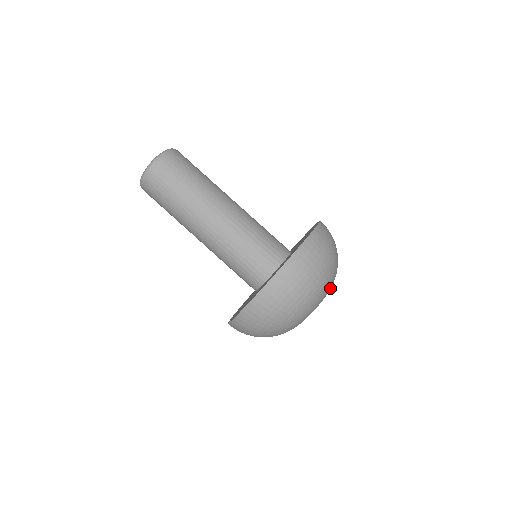
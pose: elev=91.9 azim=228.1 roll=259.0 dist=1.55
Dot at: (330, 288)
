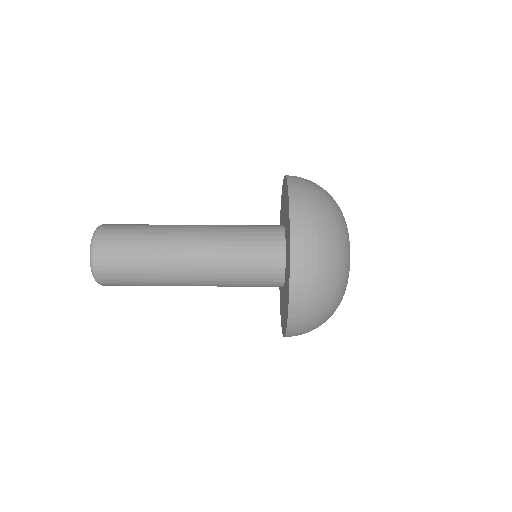
Dot at: (349, 266)
